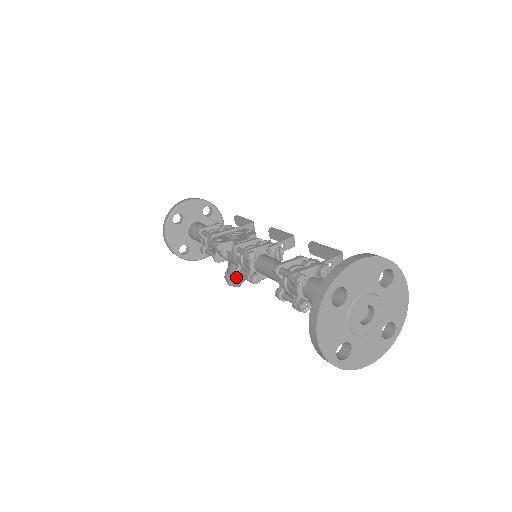
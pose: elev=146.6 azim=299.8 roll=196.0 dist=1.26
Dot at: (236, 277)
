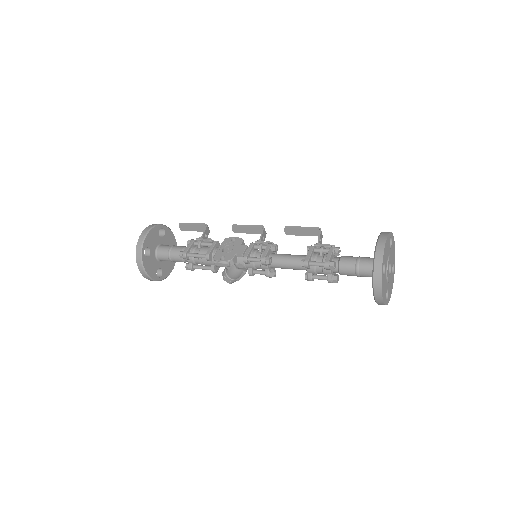
Dot at: (241, 276)
